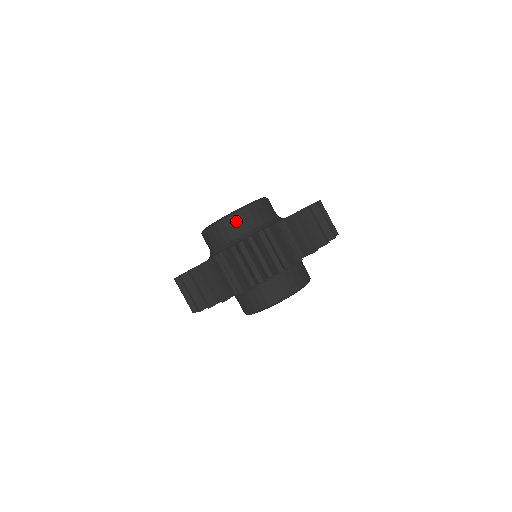
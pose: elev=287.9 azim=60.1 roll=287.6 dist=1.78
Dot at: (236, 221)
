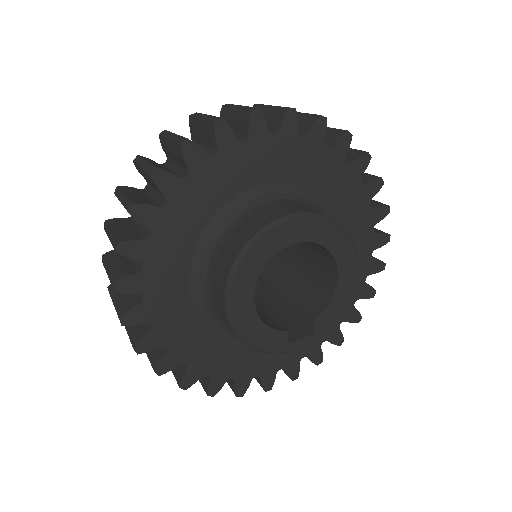
Dot at: occluded
